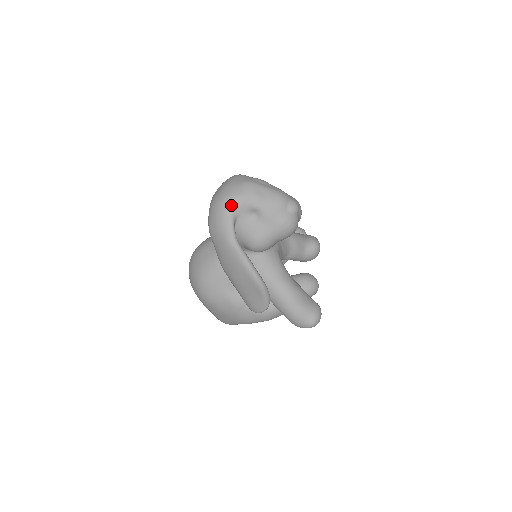
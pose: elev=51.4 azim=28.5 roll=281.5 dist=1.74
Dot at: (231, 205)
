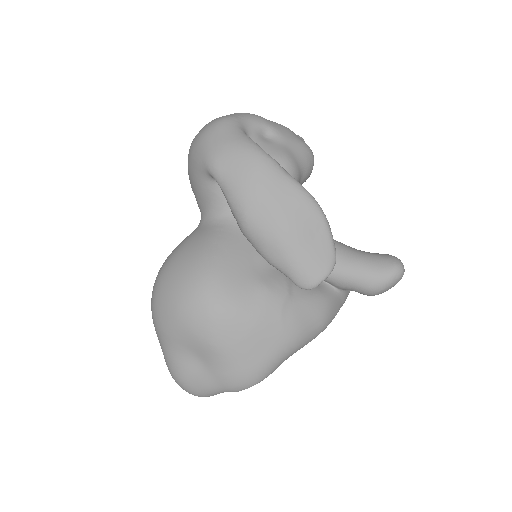
Dot at: (236, 121)
